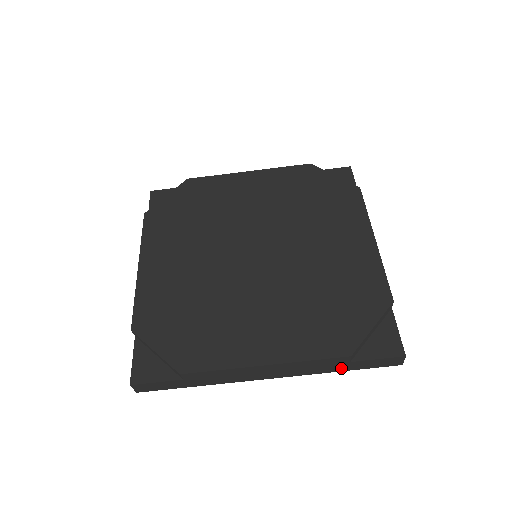
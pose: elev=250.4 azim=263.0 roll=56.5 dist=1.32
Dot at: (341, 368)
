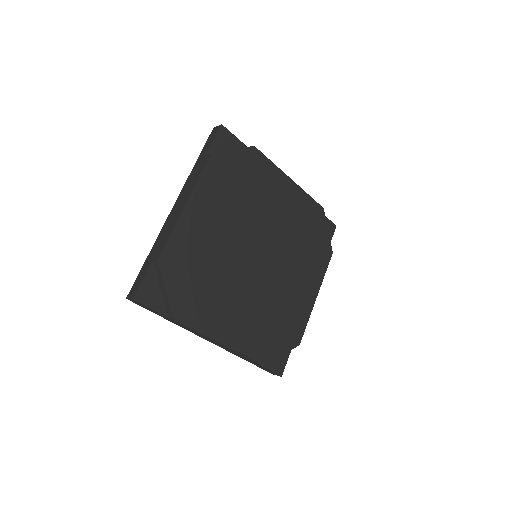
Dot at: (248, 361)
